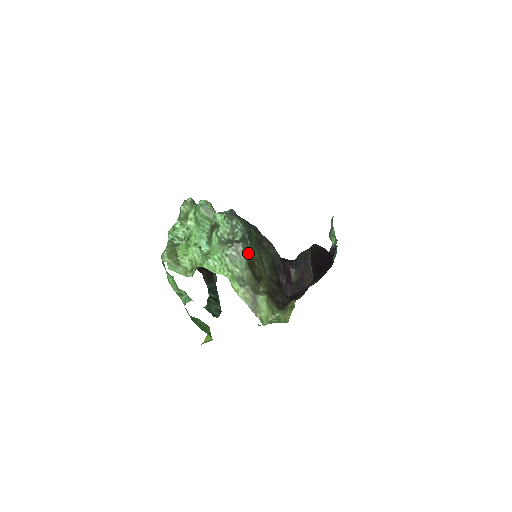
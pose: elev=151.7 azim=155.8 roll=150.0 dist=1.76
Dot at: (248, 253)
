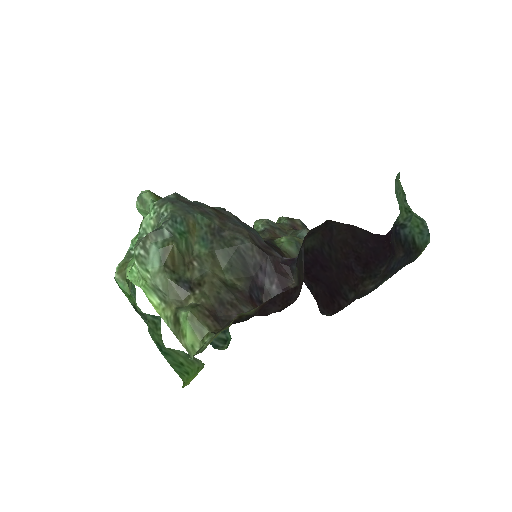
Dot at: (161, 249)
